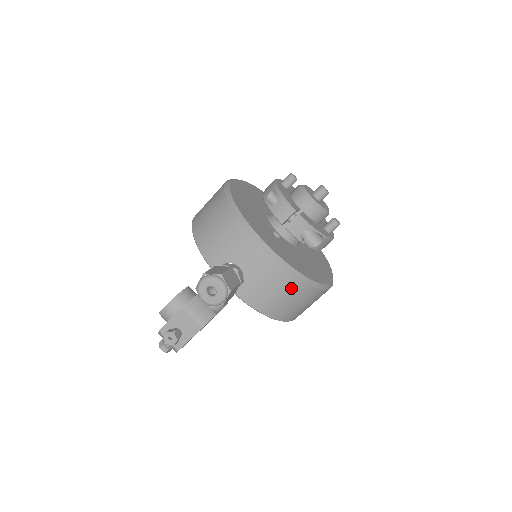
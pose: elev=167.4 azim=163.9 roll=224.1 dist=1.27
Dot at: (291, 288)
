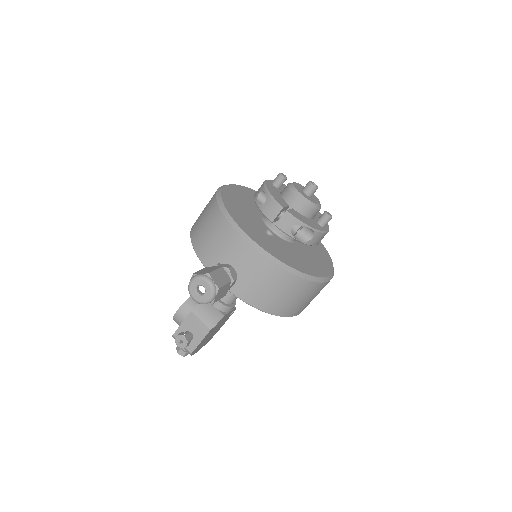
Dot at: (284, 283)
